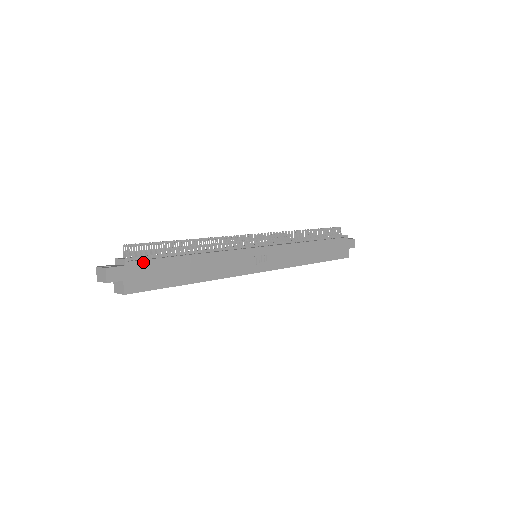
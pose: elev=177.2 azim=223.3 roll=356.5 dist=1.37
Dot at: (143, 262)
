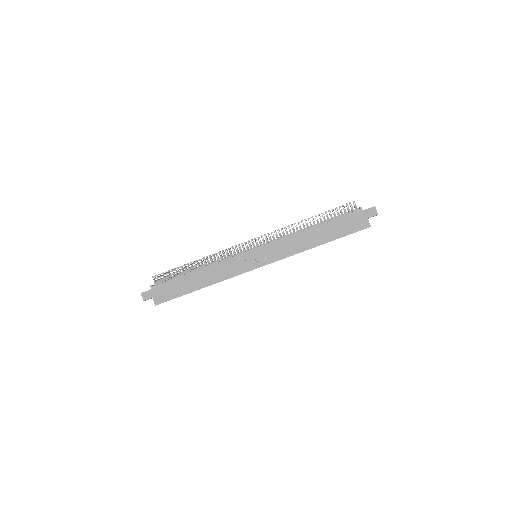
Dot at: (162, 284)
